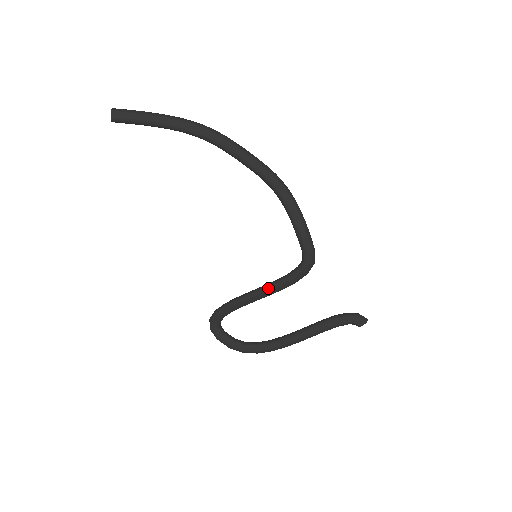
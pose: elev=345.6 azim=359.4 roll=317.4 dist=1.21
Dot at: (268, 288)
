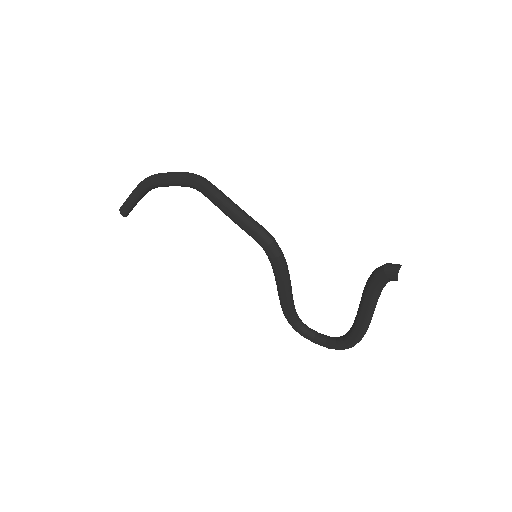
Dot at: (277, 285)
